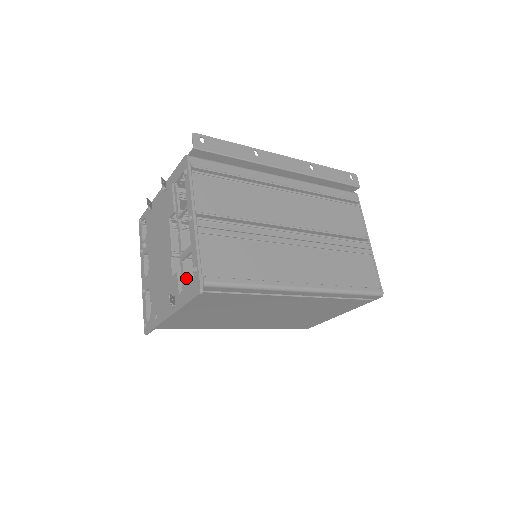
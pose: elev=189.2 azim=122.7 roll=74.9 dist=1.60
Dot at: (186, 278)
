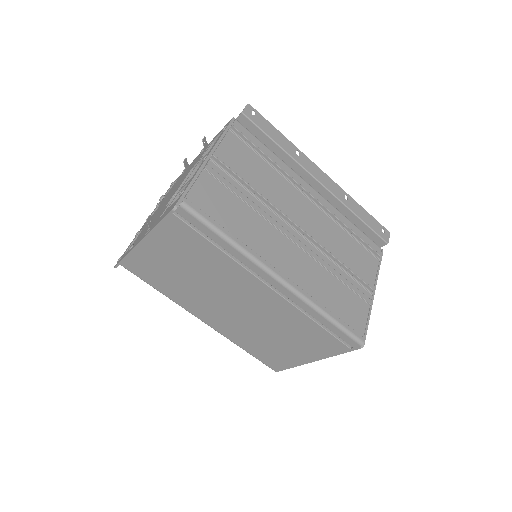
Dot at: occluded
